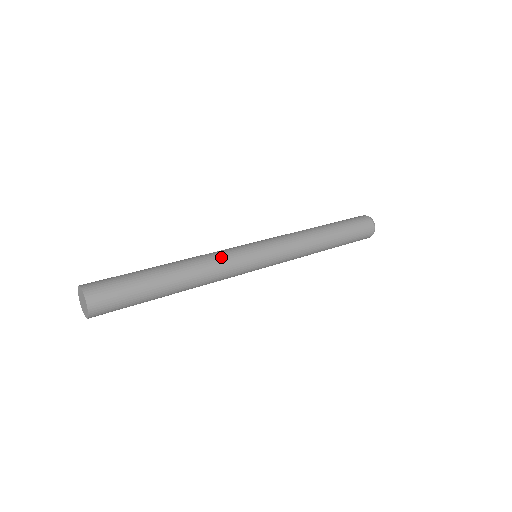
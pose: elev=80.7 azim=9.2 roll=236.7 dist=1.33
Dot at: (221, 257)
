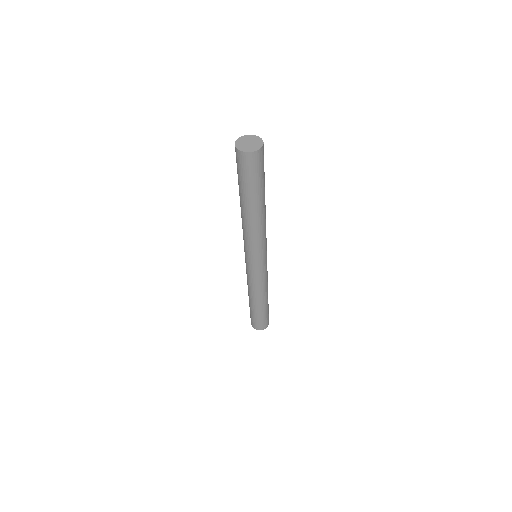
Dot at: occluded
